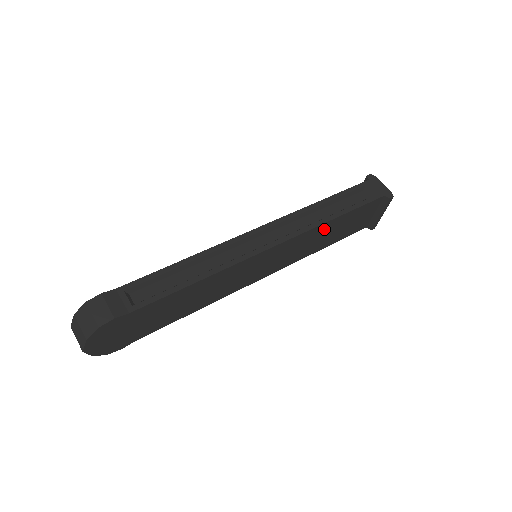
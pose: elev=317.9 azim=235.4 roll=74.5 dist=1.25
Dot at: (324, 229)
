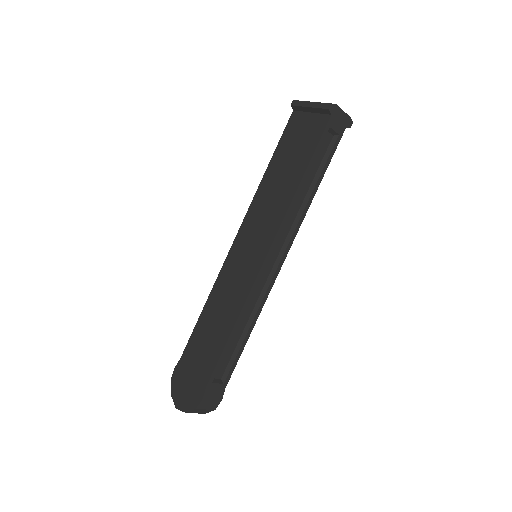
Dot at: occluded
